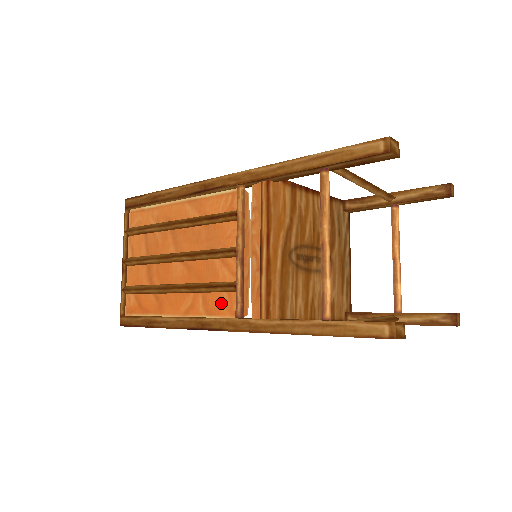
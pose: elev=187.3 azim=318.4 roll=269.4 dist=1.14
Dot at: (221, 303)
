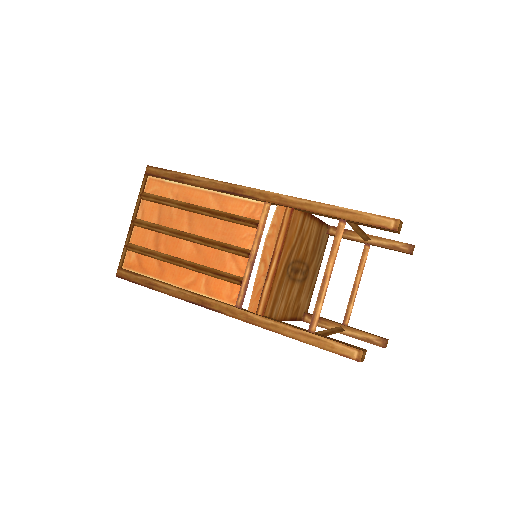
Dot at: (223, 289)
